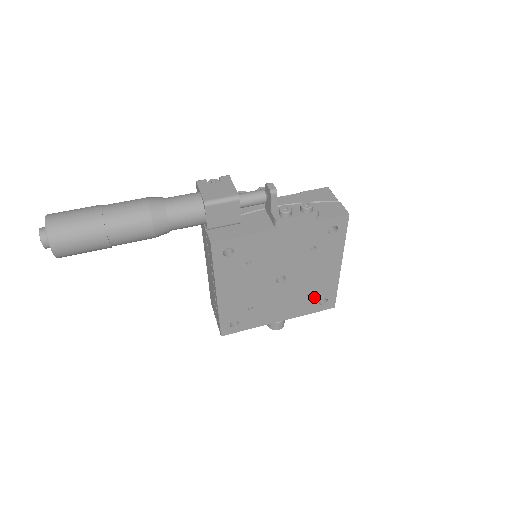
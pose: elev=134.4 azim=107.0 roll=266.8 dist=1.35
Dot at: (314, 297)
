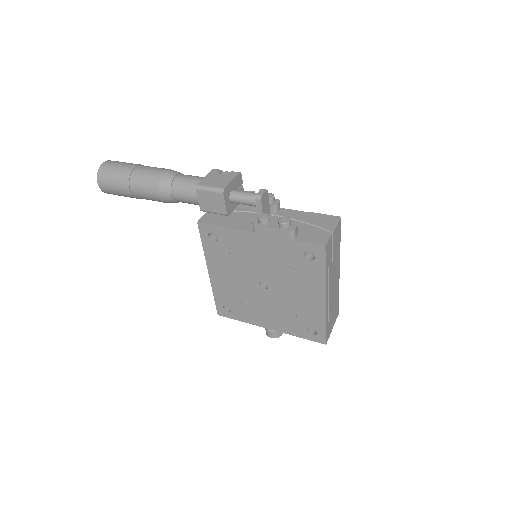
Dot at: (301, 321)
